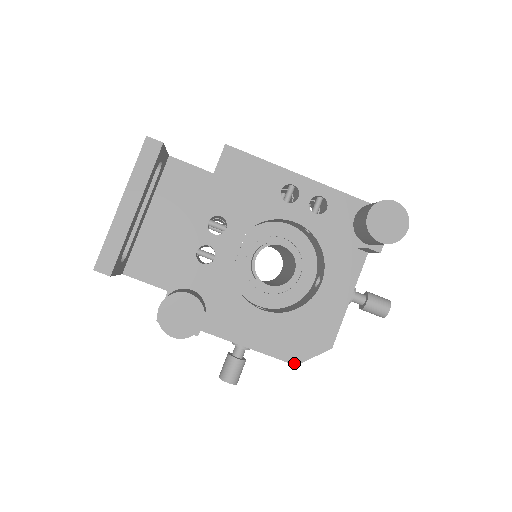
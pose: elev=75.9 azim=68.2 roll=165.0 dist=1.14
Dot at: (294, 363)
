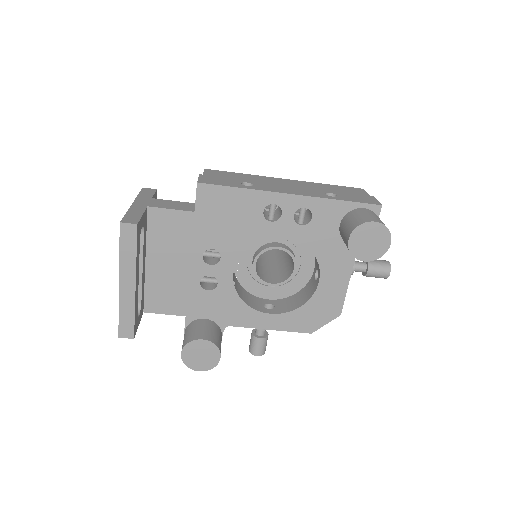
Dot at: (309, 332)
